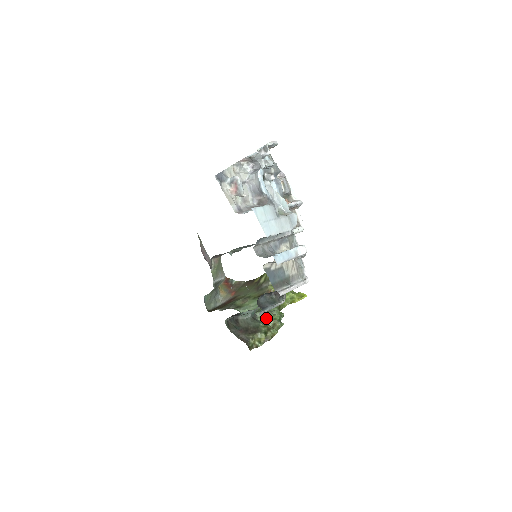
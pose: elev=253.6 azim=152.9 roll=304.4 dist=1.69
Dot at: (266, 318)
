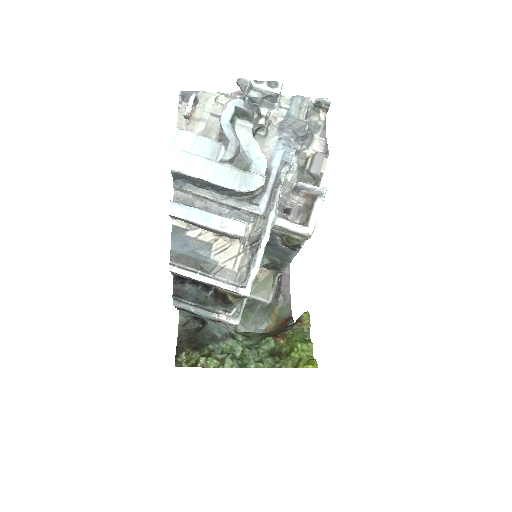
Dot at: (235, 351)
